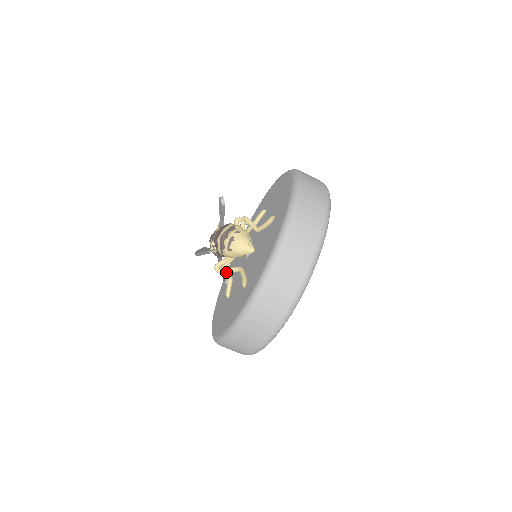
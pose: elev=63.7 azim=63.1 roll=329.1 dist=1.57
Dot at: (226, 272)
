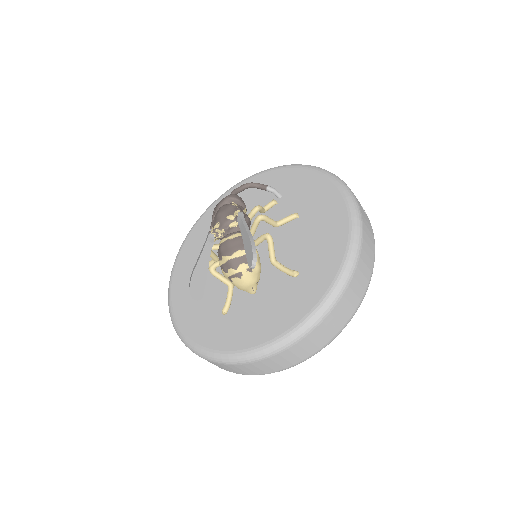
Dot at: (214, 276)
